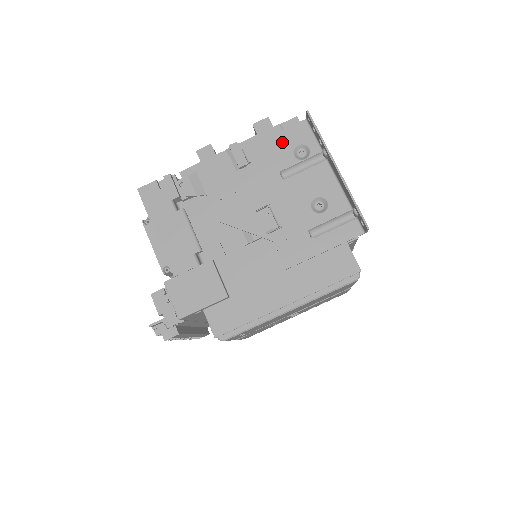
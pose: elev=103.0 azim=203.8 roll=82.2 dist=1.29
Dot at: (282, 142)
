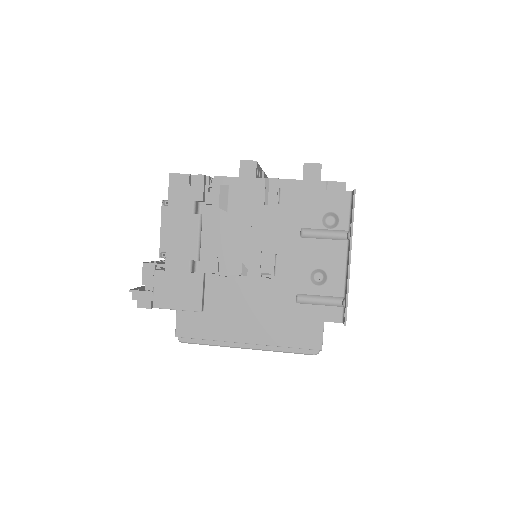
Dot at: (318, 201)
